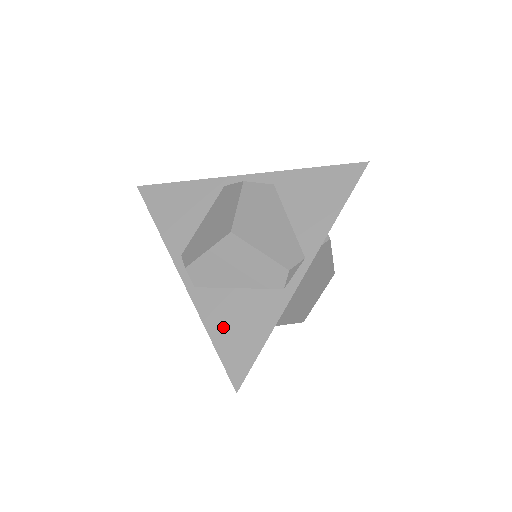
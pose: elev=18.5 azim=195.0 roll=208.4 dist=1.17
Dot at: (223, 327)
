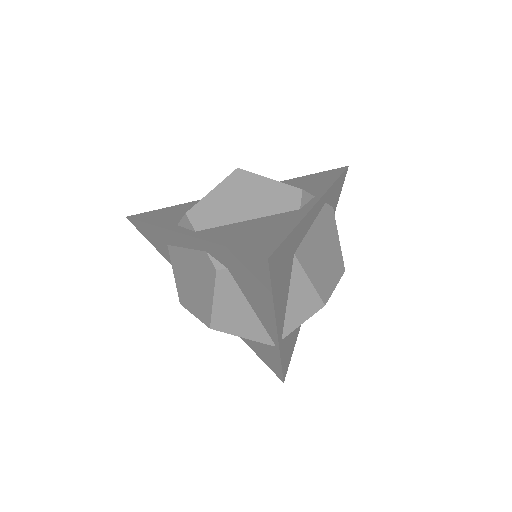
Dot at: (236, 237)
